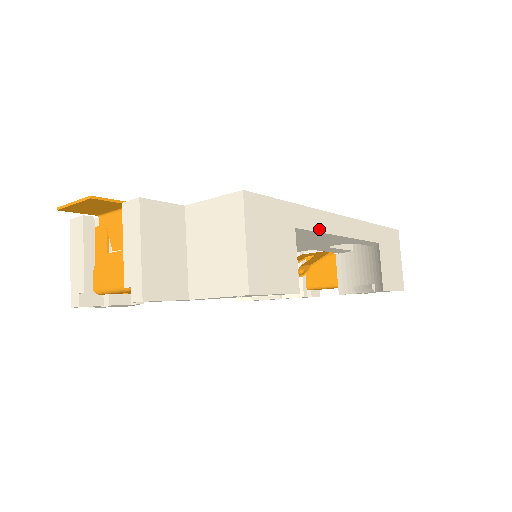
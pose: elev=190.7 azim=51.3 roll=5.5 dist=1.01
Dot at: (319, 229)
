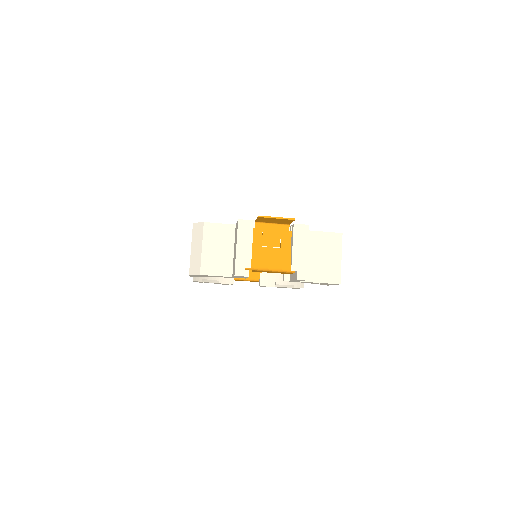
Dot at: occluded
